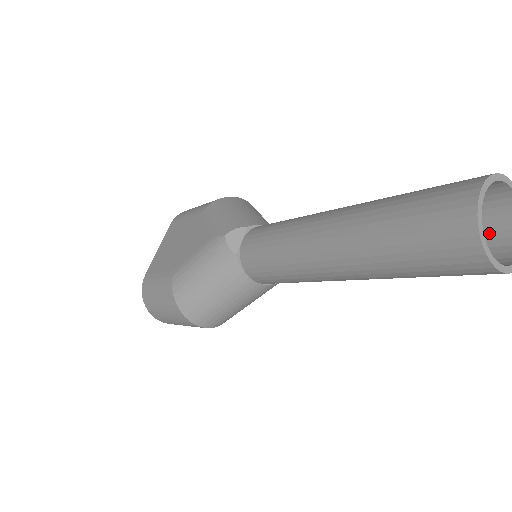
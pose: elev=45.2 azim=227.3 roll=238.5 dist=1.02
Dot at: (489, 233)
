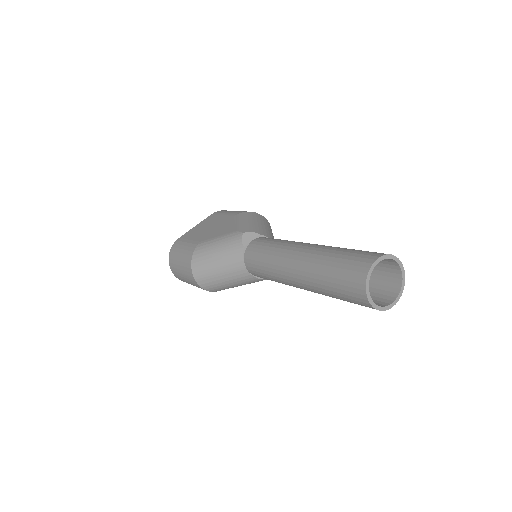
Dot at: (383, 290)
